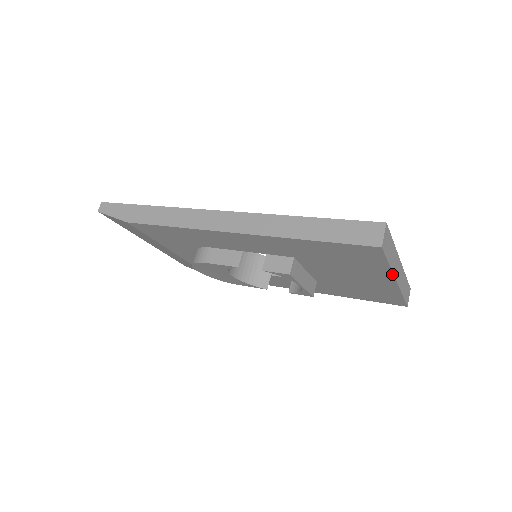
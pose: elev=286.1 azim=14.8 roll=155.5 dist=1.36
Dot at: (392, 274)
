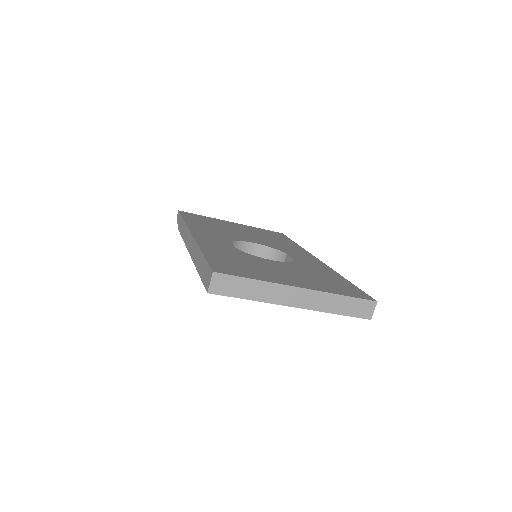
Dot at: (272, 303)
